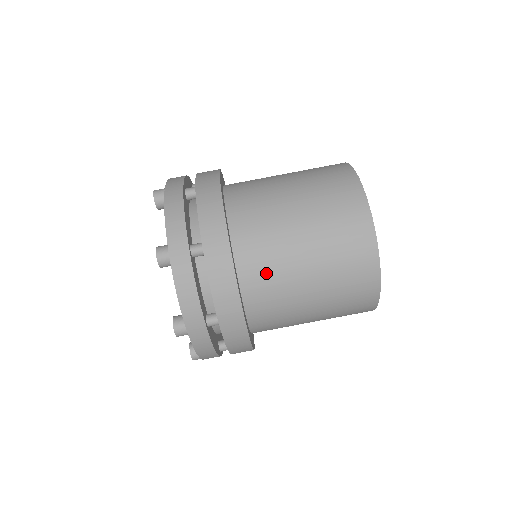
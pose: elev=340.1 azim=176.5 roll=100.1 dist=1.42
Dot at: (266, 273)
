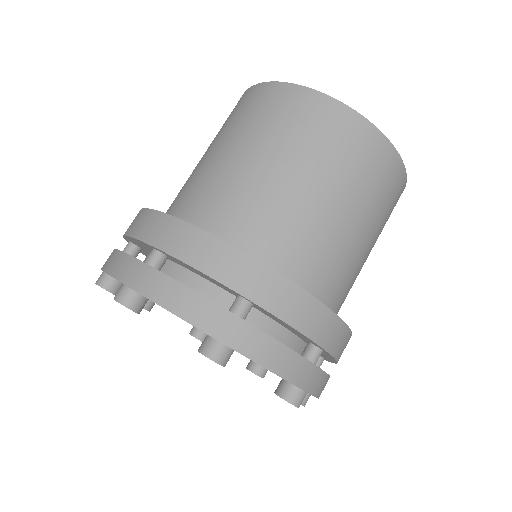
Dot at: (240, 211)
